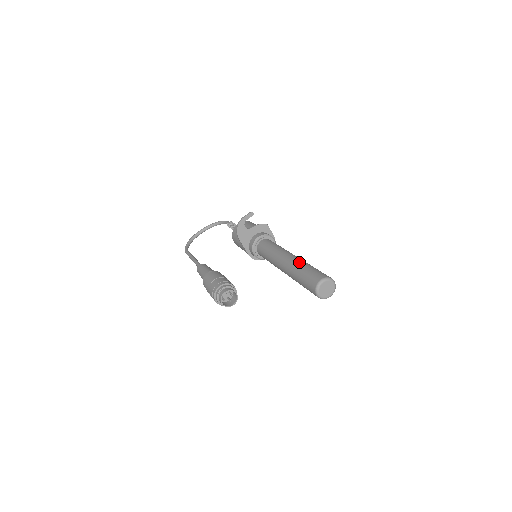
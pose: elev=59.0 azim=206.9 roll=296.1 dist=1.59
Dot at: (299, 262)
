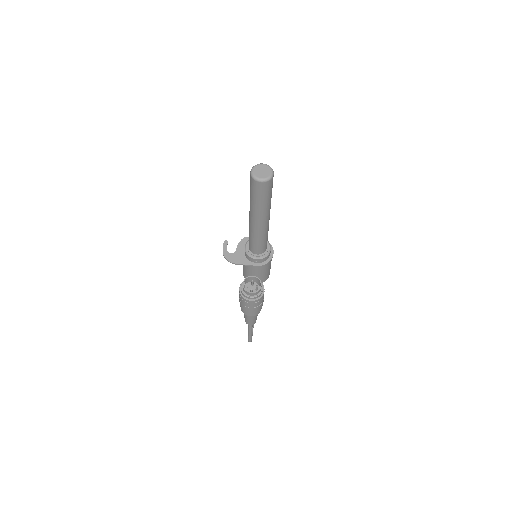
Dot at: occluded
